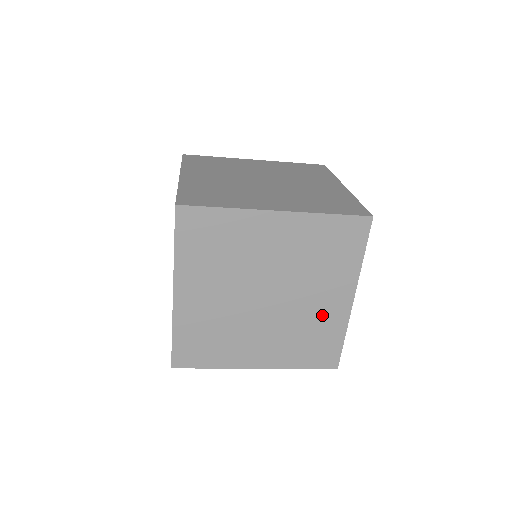
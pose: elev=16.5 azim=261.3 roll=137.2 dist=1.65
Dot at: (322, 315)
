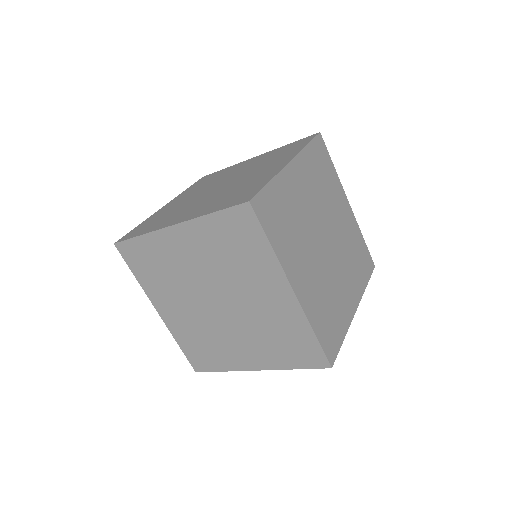
Dot at: (341, 299)
